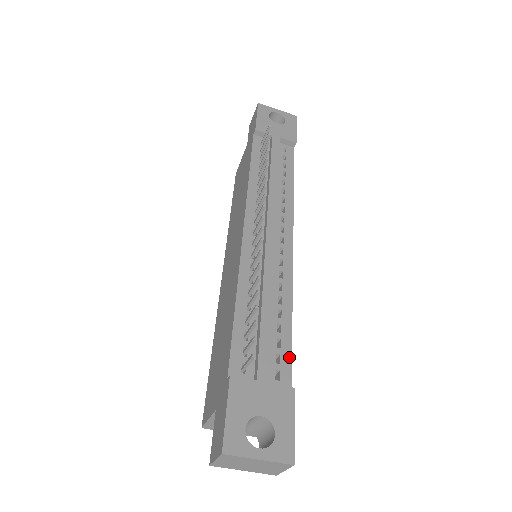
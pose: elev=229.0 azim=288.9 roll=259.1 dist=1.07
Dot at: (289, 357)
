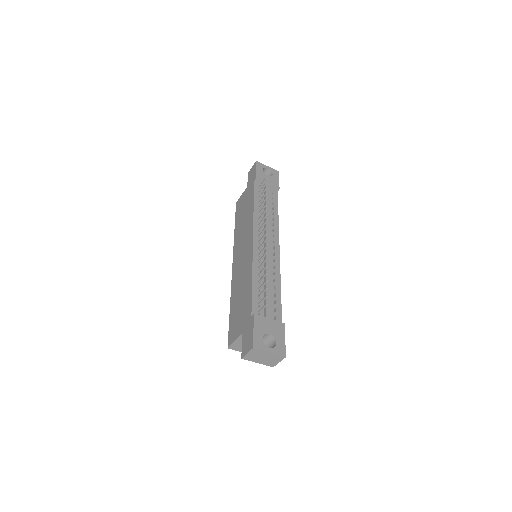
Dot at: (280, 309)
